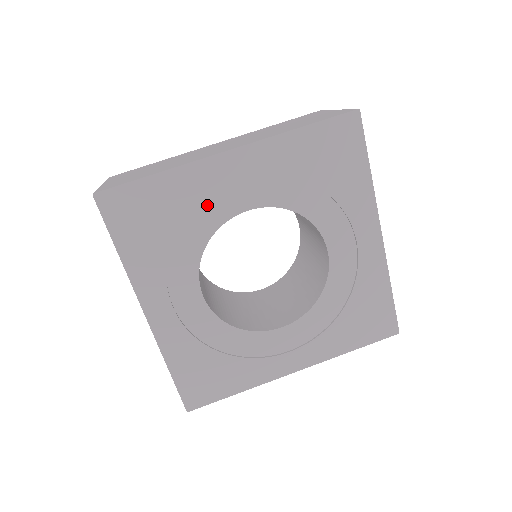
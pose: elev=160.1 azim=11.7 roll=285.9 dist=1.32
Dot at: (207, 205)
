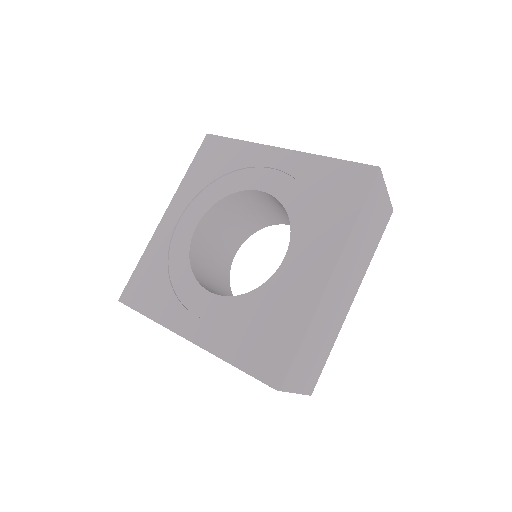
Dot at: (174, 247)
